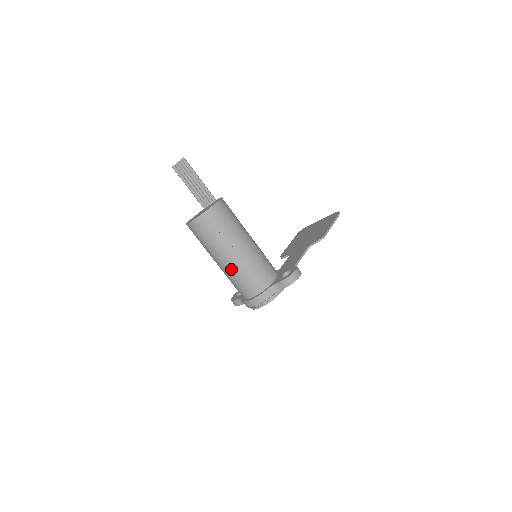
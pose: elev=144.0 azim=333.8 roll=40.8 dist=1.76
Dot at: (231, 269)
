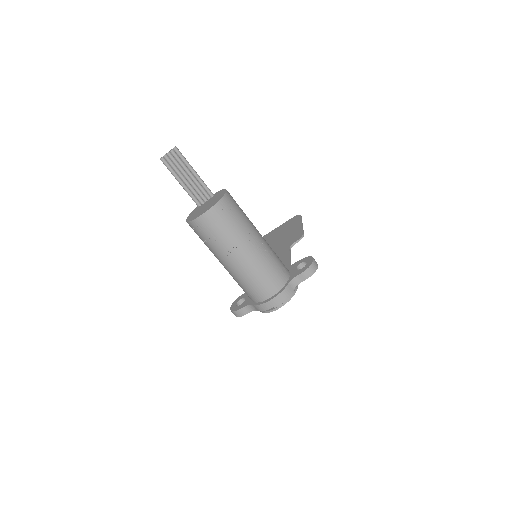
Dot at: (248, 267)
